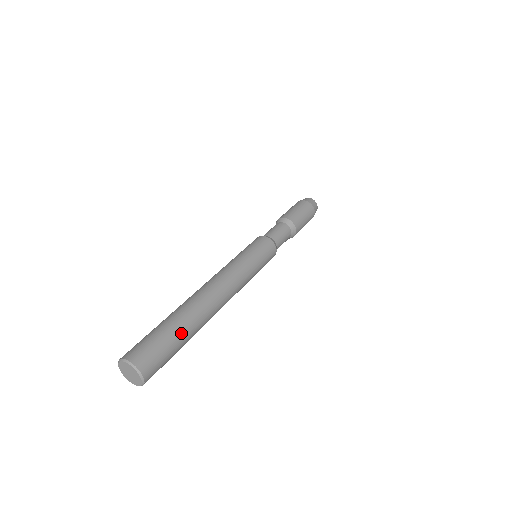
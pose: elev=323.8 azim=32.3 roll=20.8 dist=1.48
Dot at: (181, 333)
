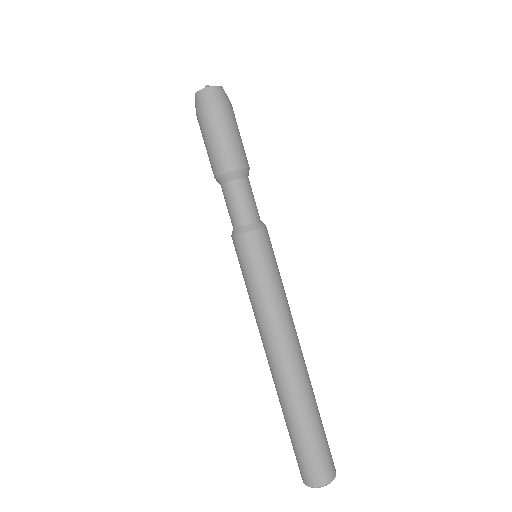
Dot at: (314, 425)
